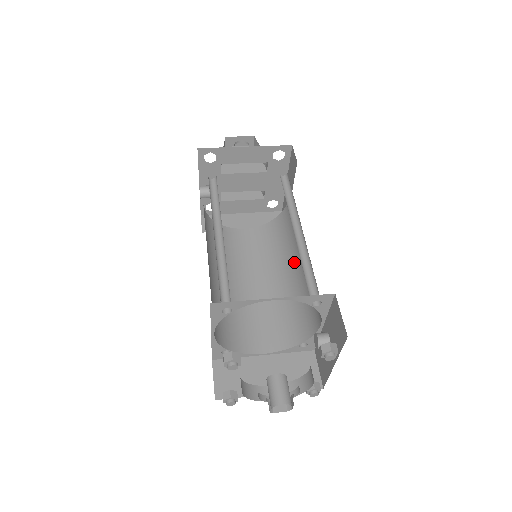
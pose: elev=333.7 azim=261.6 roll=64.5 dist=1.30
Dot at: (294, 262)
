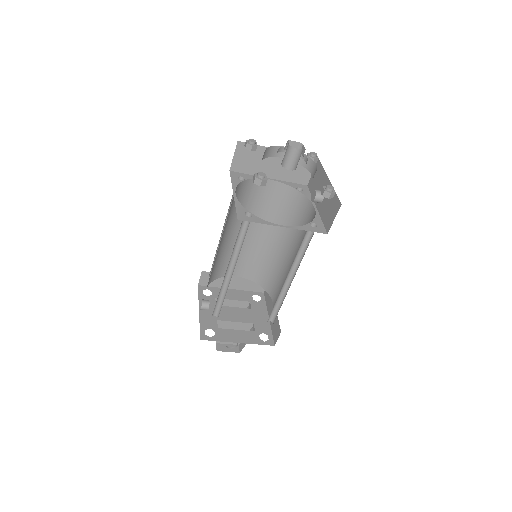
Dot at: occluded
